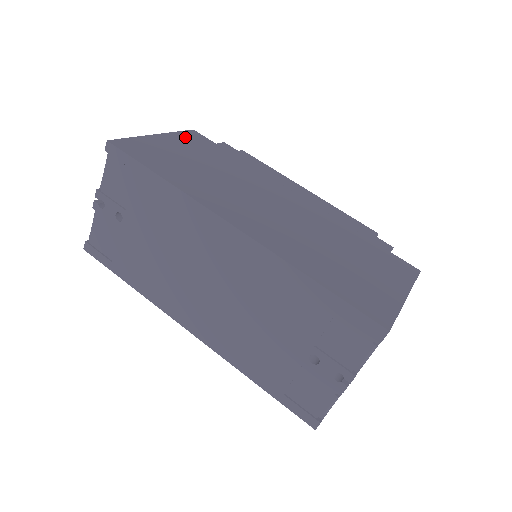
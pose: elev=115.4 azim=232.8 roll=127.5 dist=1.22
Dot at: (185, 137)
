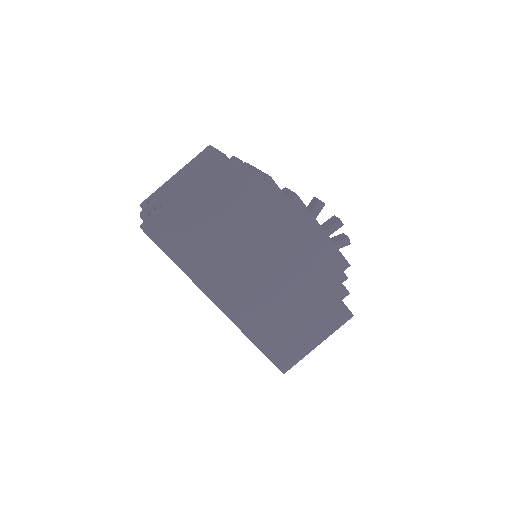
Dot at: (212, 181)
